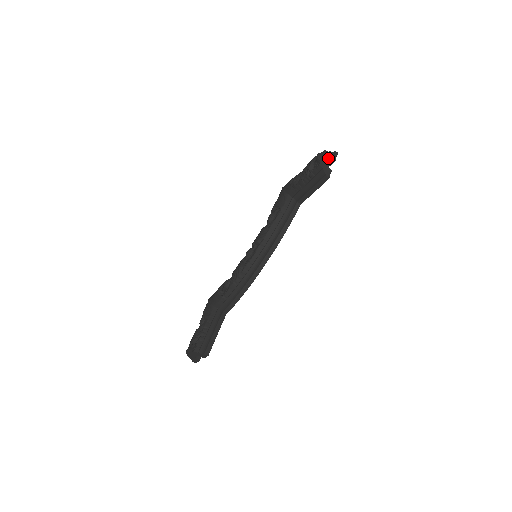
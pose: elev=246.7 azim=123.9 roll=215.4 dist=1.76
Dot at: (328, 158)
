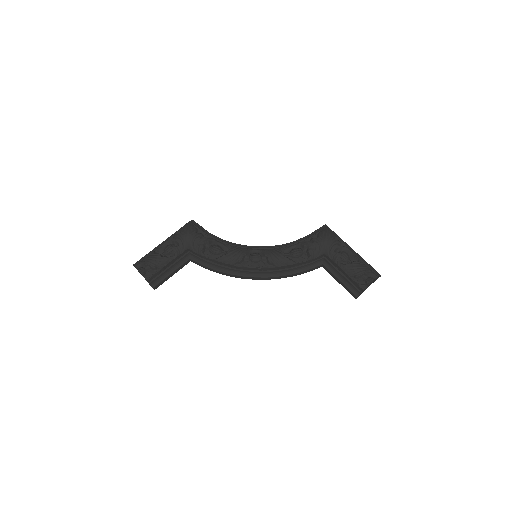
Dot at: occluded
